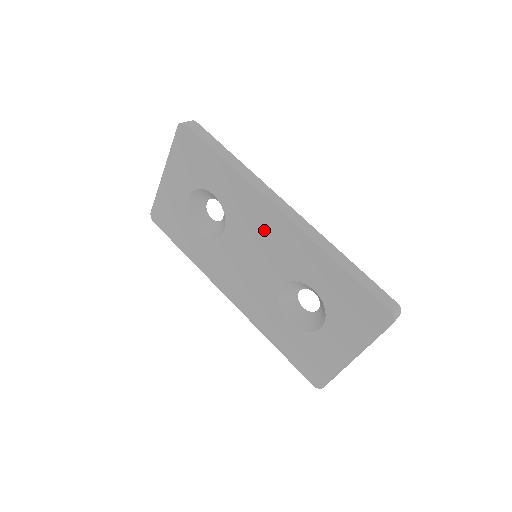
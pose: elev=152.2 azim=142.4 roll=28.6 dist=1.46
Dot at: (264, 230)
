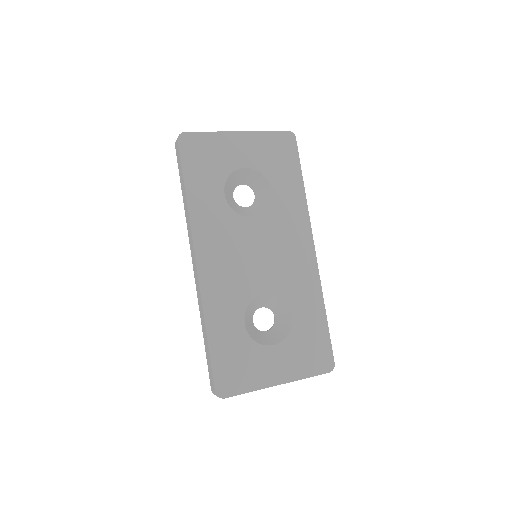
Dot at: (291, 248)
